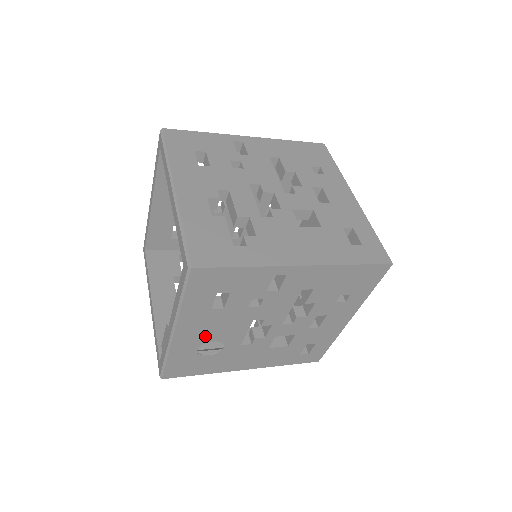
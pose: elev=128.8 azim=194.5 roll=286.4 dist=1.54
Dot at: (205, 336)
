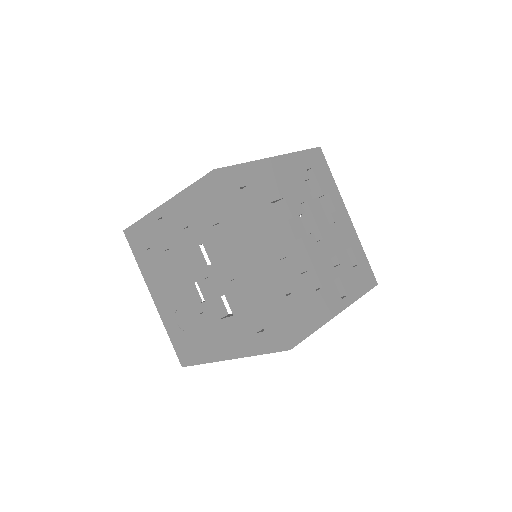
Dot at: (170, 303)
